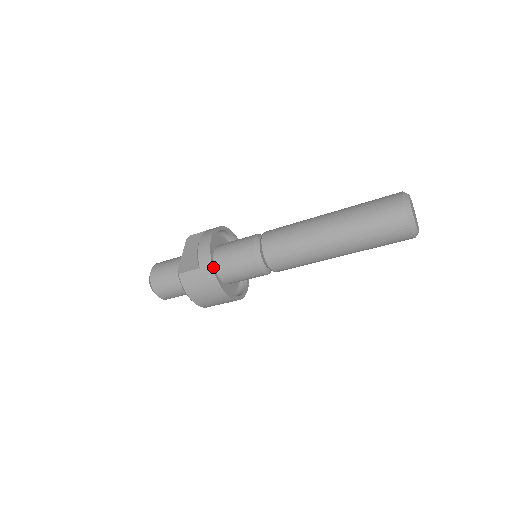
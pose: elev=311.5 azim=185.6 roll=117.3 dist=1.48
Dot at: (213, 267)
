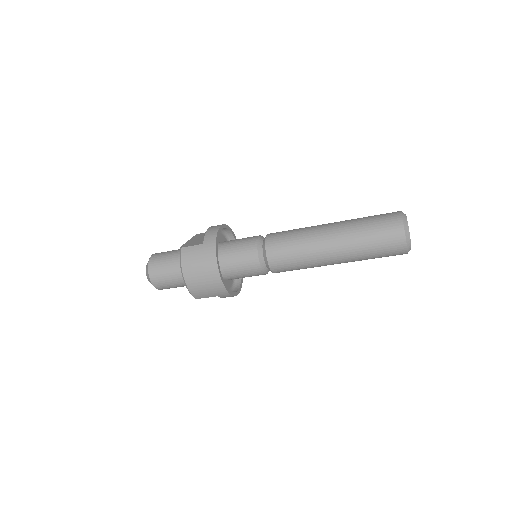
Dot at: (216, 244)
